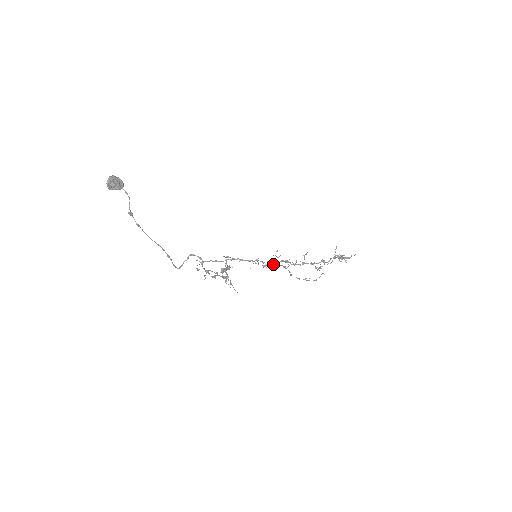
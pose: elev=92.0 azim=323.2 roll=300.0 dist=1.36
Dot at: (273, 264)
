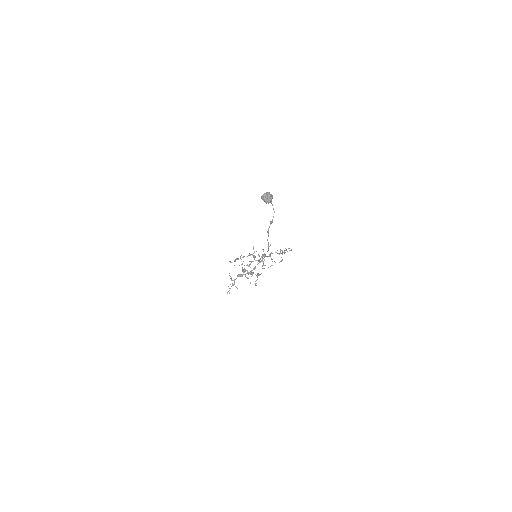
Dot at: occluded
